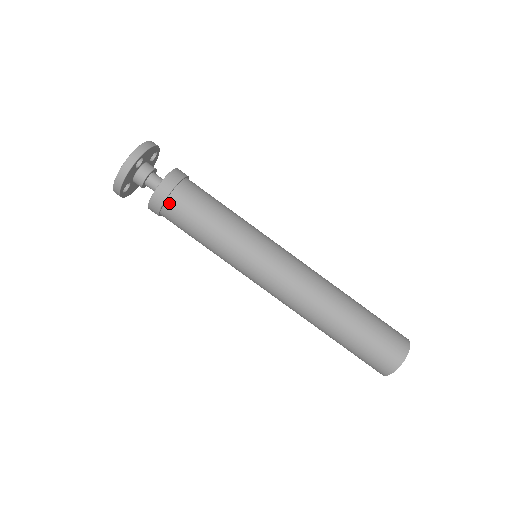
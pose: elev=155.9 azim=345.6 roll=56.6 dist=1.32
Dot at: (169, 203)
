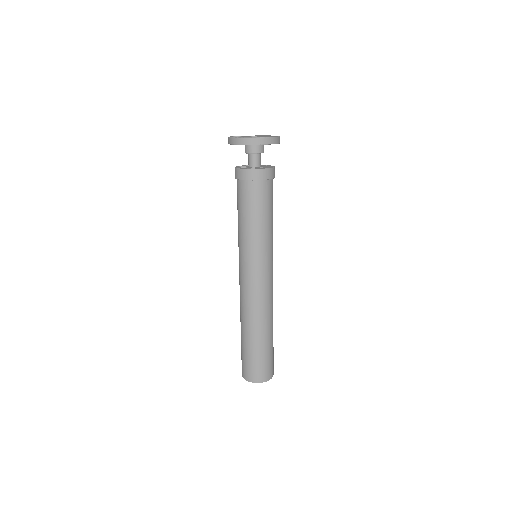
Dot at: (241, 183)
